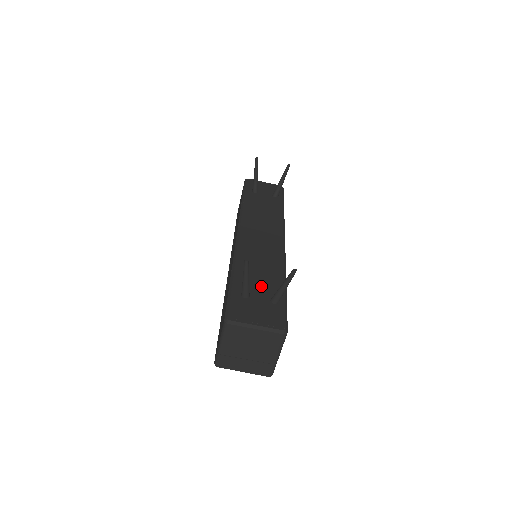
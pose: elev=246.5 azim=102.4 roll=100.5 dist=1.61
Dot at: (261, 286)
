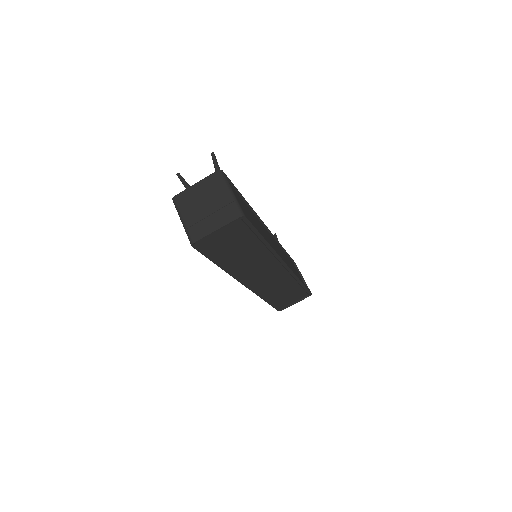
Dot at: occluded
